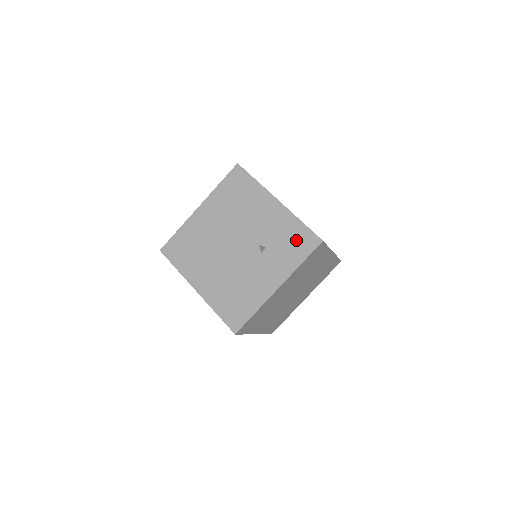
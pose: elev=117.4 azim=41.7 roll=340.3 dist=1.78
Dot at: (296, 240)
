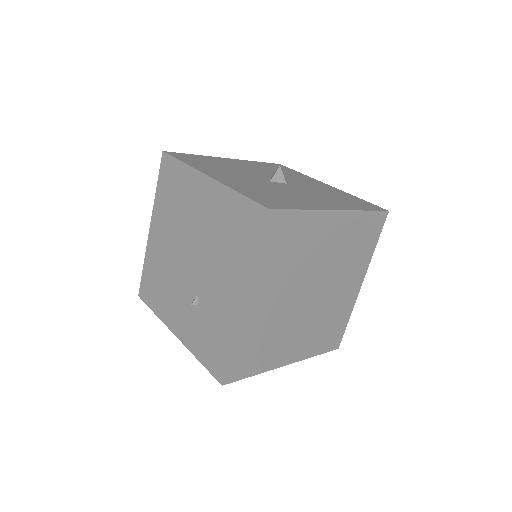
Dot at: (214, 346)
